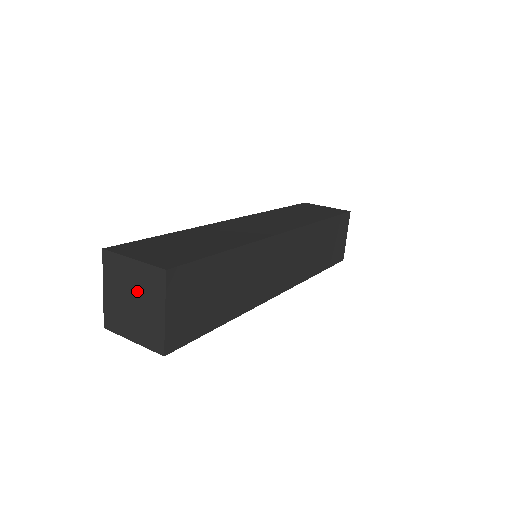
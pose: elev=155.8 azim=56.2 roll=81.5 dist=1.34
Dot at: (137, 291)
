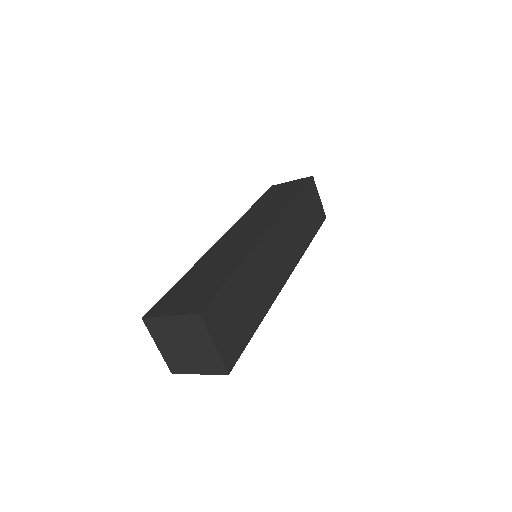
Dot at: (185, 337)
